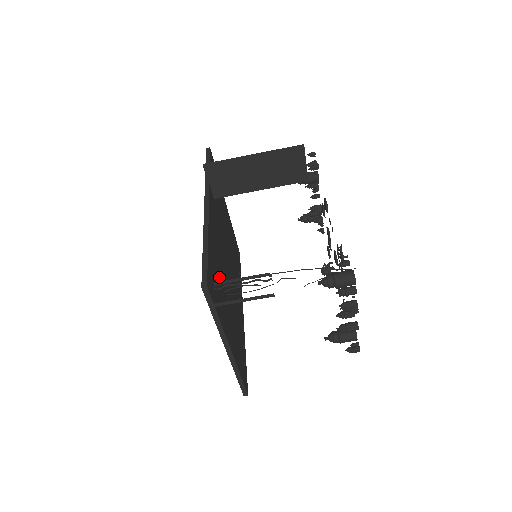
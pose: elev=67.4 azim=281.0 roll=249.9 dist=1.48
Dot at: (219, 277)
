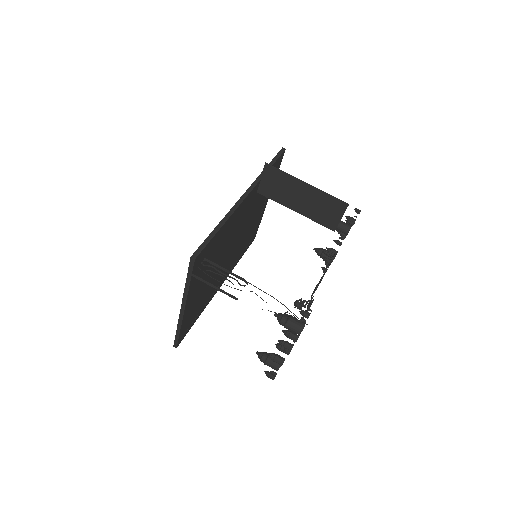
Dot at: (214, 254)
